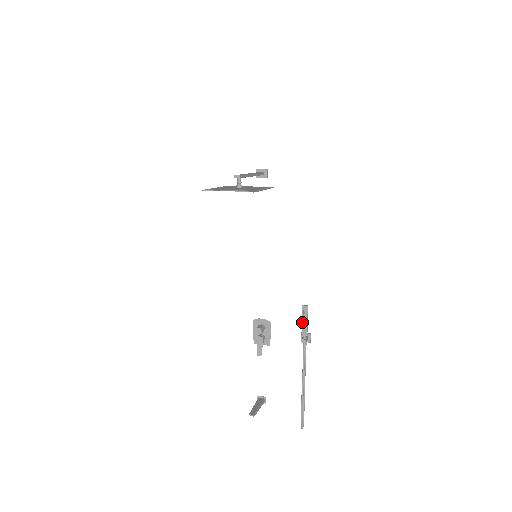
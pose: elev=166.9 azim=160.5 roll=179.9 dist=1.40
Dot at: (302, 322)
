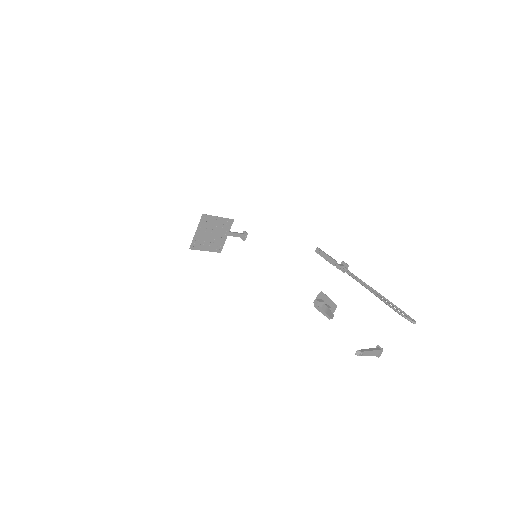
Dot at: (325, 259)
